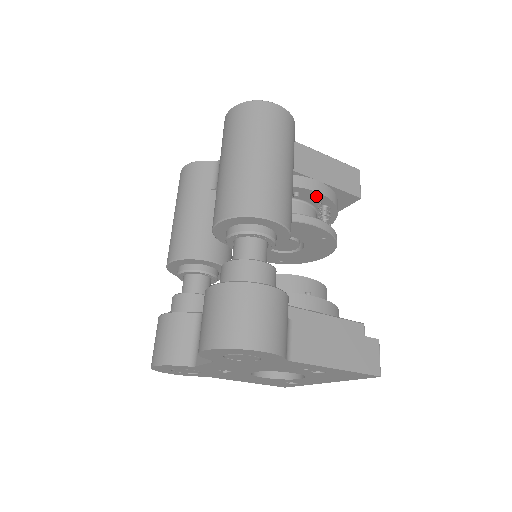
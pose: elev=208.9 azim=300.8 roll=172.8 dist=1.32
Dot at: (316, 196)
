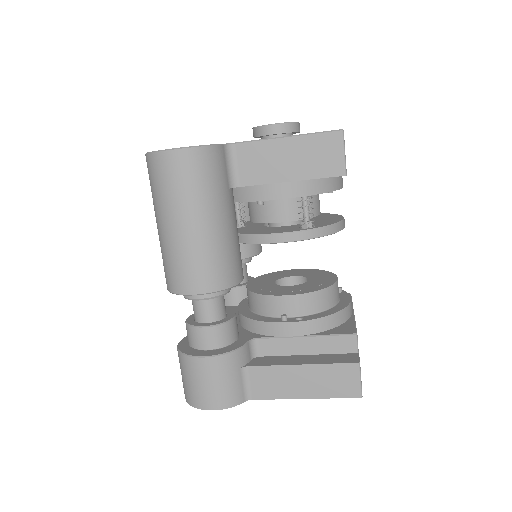
Dot at: occluded
